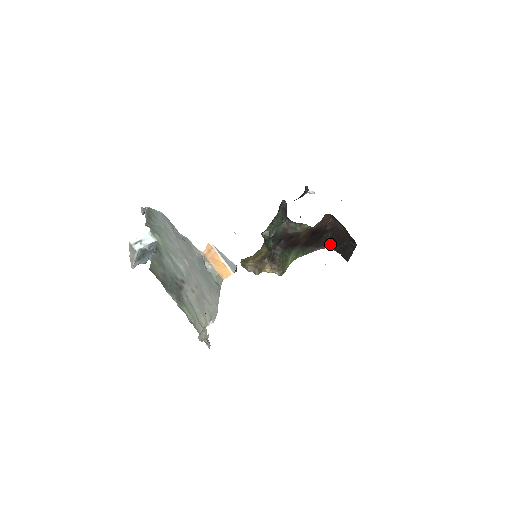
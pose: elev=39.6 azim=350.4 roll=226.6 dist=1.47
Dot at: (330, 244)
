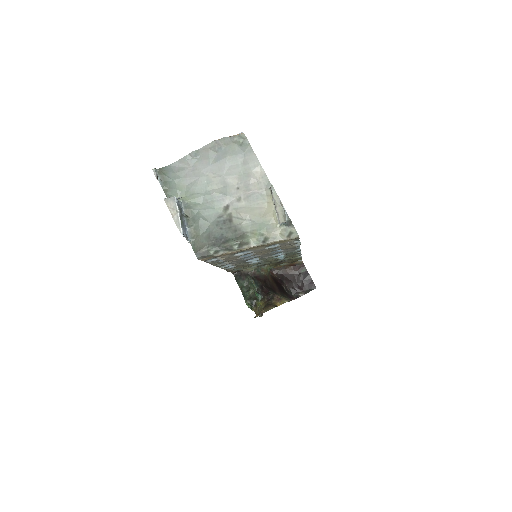
Dot at: (294, 294)
